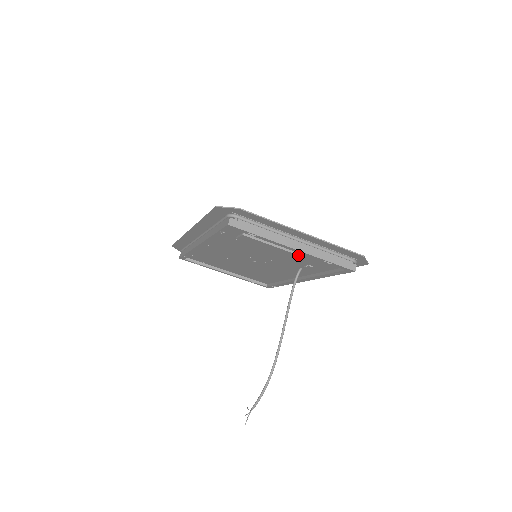
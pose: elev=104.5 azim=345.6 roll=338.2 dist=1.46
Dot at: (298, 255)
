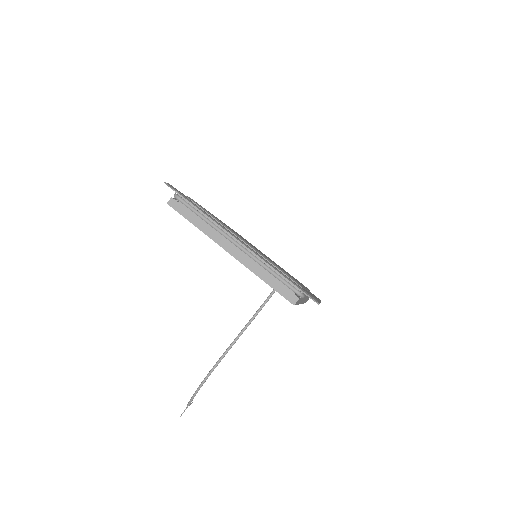
Dot at: occluded
